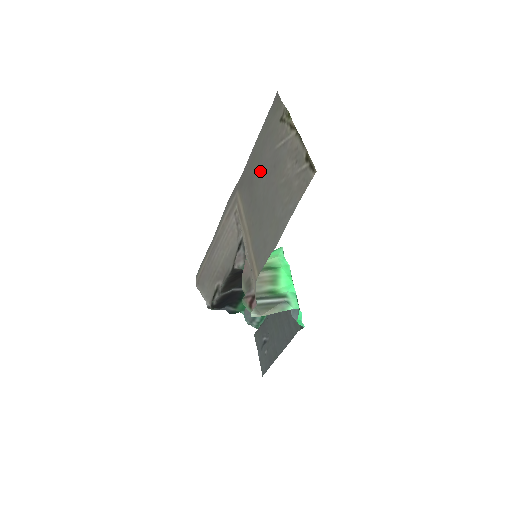
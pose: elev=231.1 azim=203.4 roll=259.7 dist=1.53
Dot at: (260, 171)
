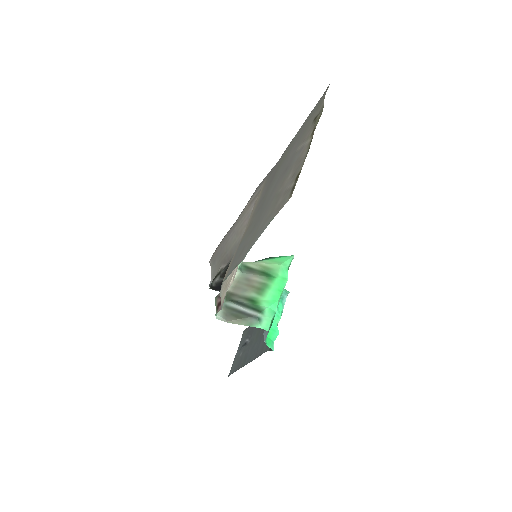
Dot at: (280, 168)
